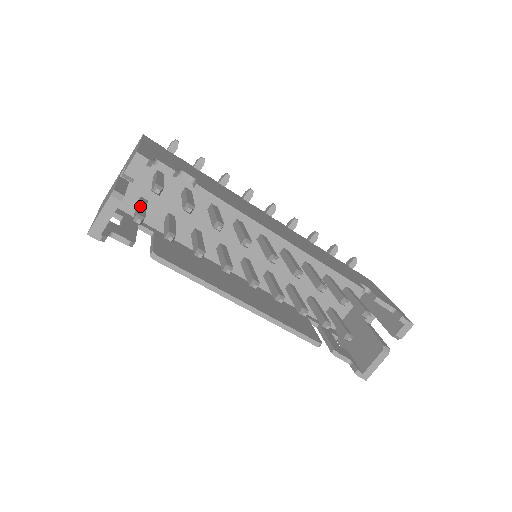
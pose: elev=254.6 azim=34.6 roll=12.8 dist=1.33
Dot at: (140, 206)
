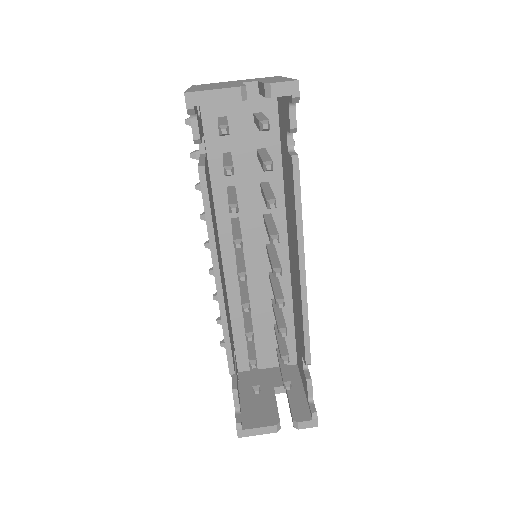
Dot at: occluded
